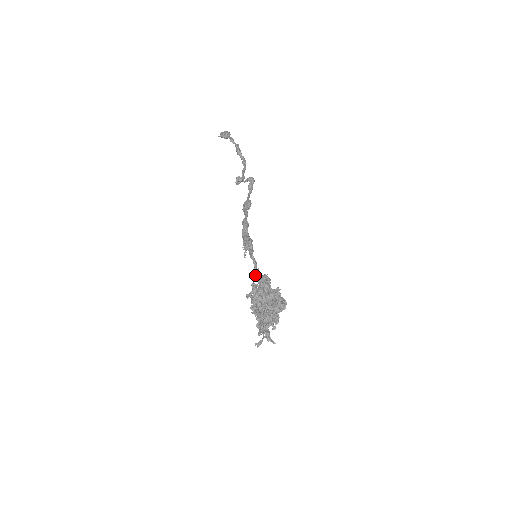
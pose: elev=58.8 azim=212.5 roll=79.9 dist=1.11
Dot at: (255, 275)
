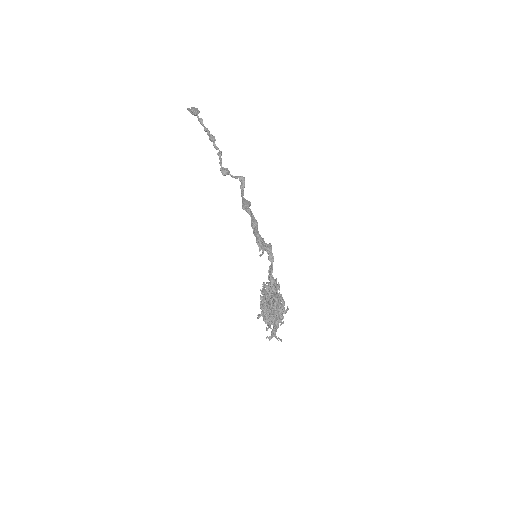
Dot at: (270, 277)
